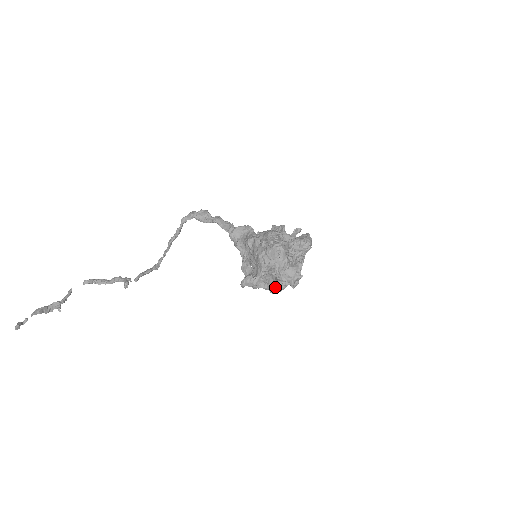
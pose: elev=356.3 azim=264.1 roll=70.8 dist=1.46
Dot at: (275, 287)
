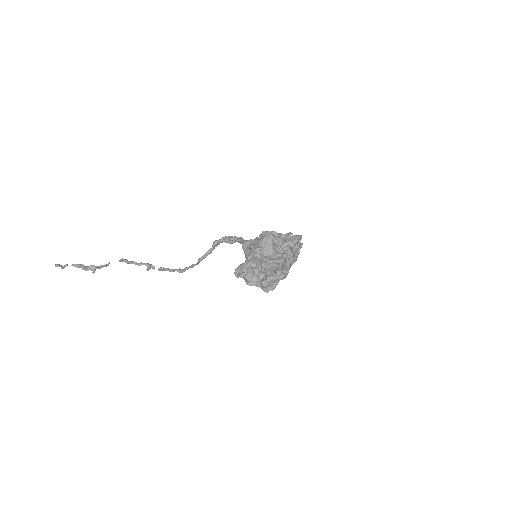
Dot at: (264, 279)
